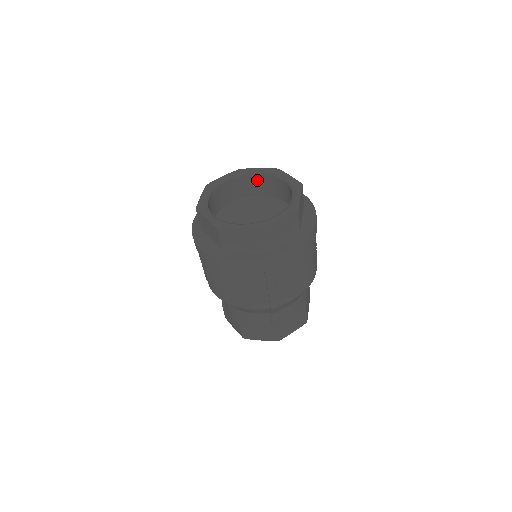
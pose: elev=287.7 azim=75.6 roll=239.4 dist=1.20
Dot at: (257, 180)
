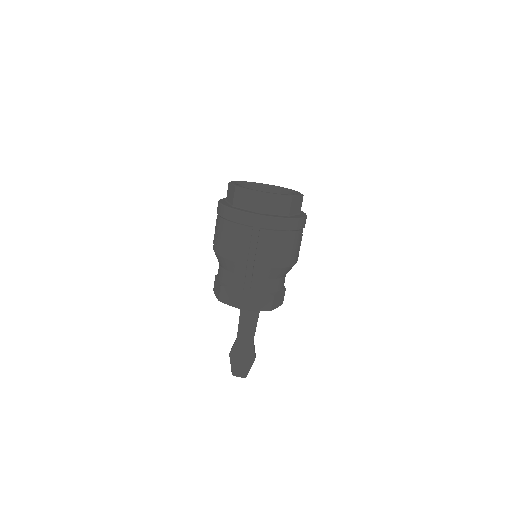
Dot at: (277, 193)
